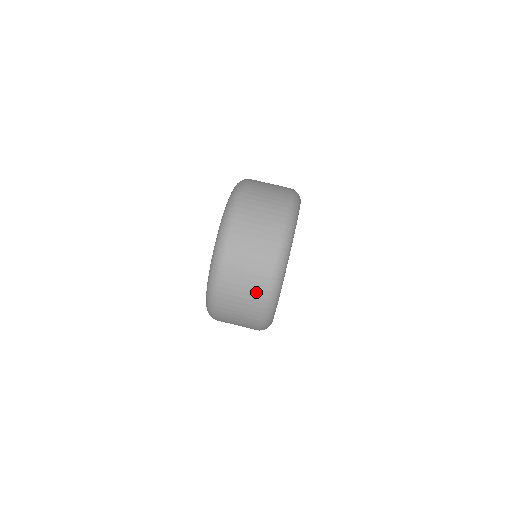
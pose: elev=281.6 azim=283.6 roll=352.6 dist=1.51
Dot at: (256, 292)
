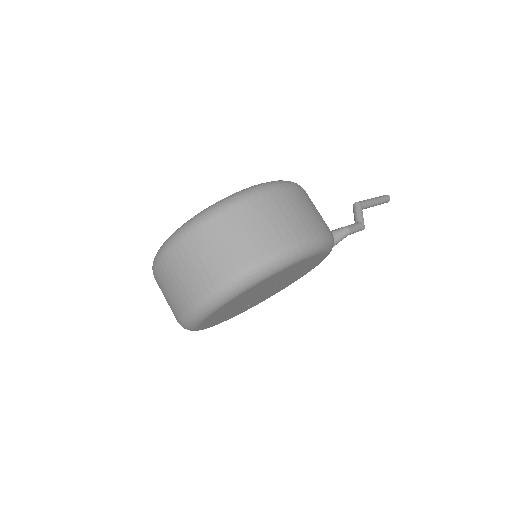
Dot at: (173, 311)
